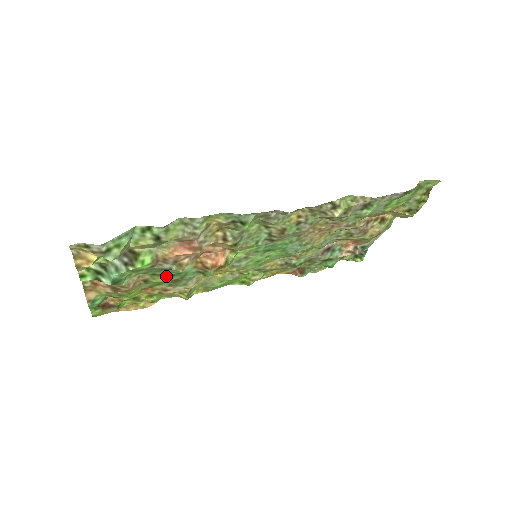
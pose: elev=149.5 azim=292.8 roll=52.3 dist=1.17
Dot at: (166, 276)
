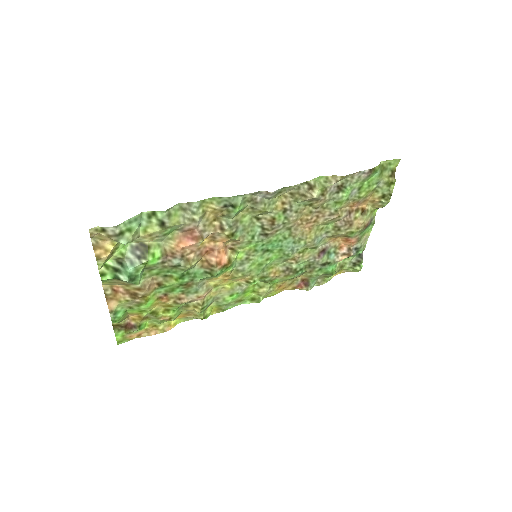
Dot at: (177, 277)
